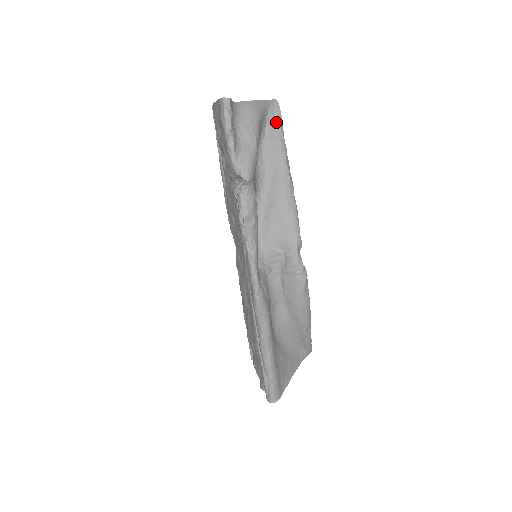
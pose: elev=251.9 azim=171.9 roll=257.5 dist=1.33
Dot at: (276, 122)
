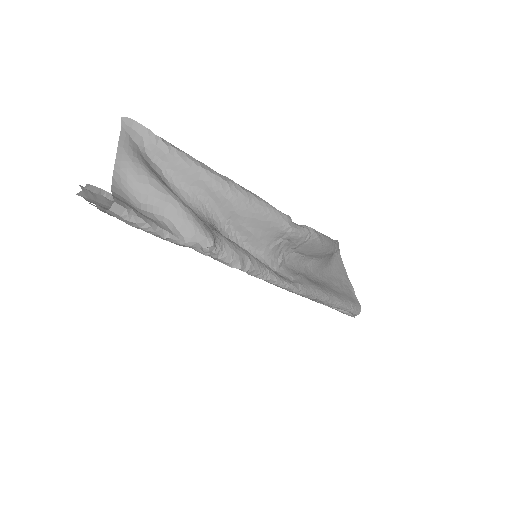
Dot at: (153, 143)
